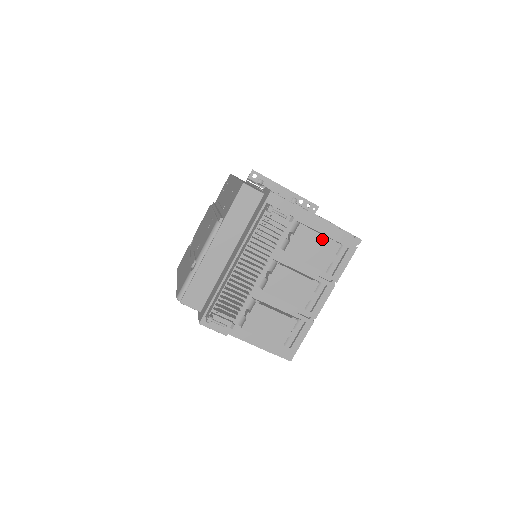
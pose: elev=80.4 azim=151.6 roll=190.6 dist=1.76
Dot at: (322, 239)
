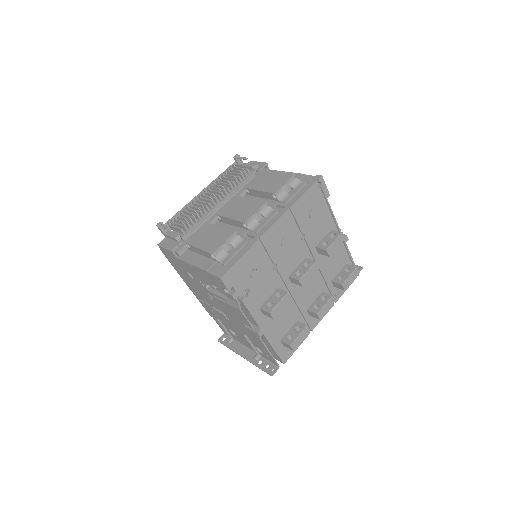
Dot at: (279, 175)
